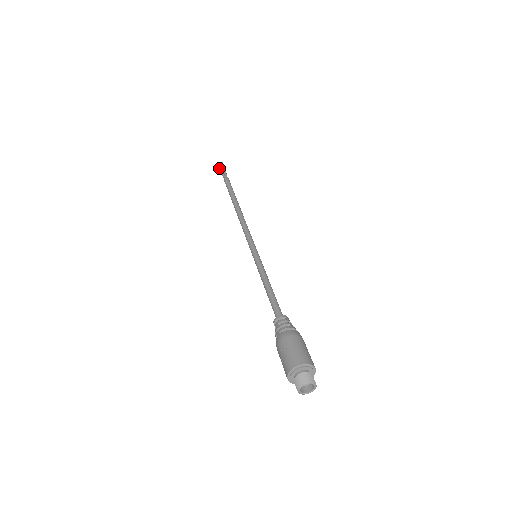
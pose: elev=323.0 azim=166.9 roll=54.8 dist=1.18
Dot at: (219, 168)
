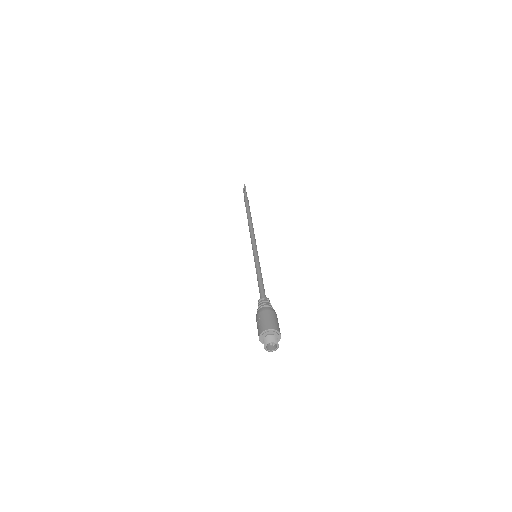
Dot at: (243, 189)
